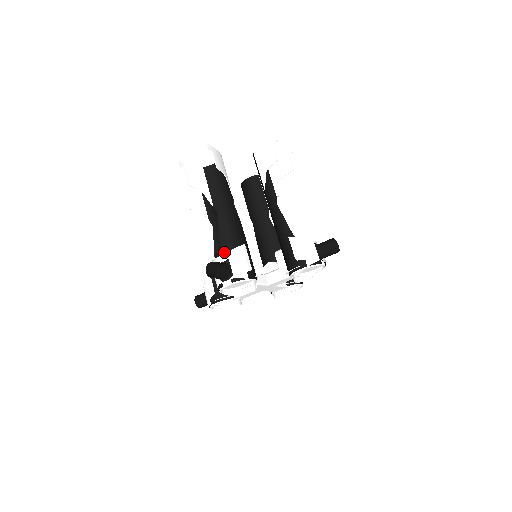
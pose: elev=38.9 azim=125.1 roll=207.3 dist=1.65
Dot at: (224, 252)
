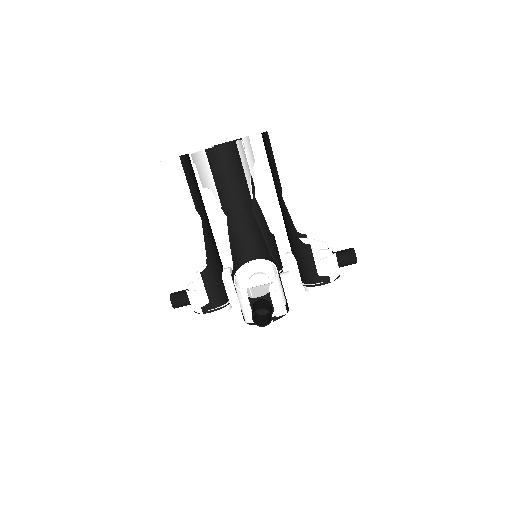
Dot at: occluded
